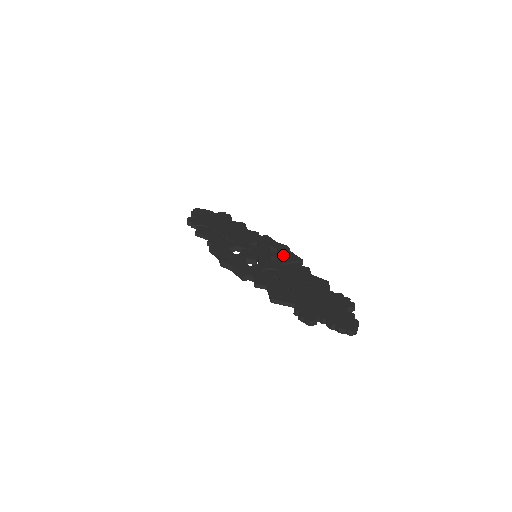
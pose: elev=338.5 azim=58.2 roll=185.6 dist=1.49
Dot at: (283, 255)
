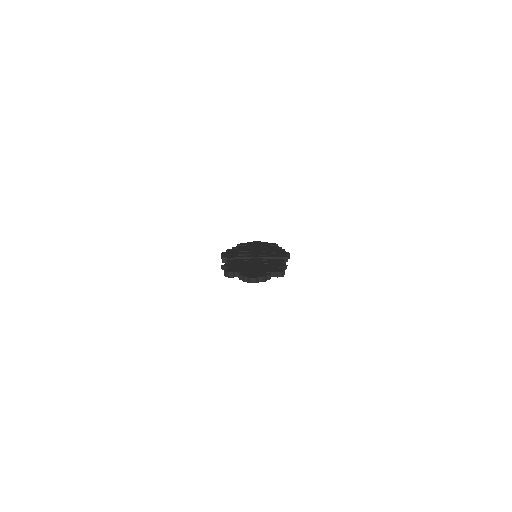
Dot at: (275, 255)
